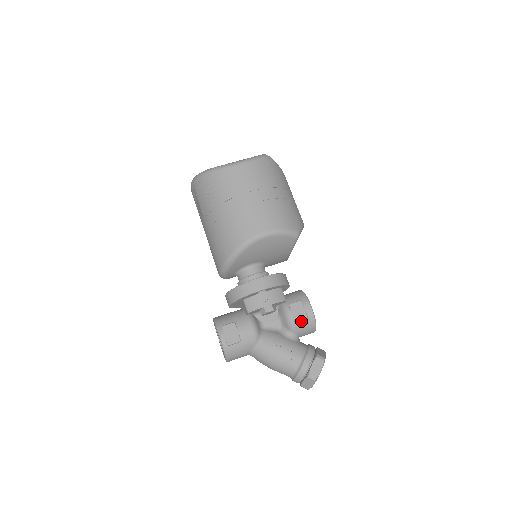
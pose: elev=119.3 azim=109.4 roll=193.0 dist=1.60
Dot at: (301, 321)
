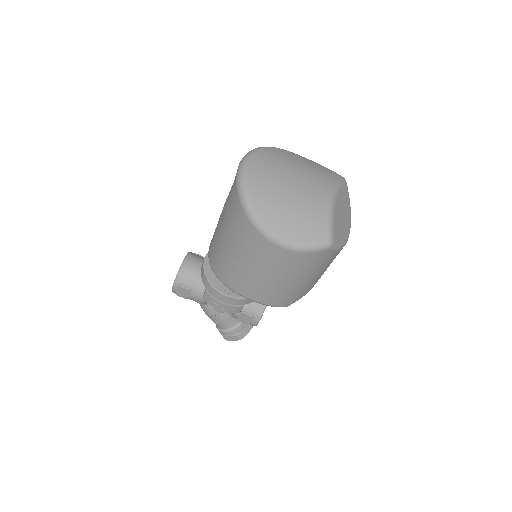
Dot at: (243, 321)
